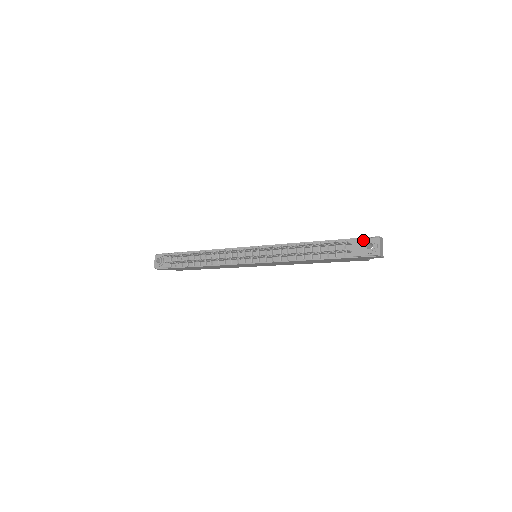
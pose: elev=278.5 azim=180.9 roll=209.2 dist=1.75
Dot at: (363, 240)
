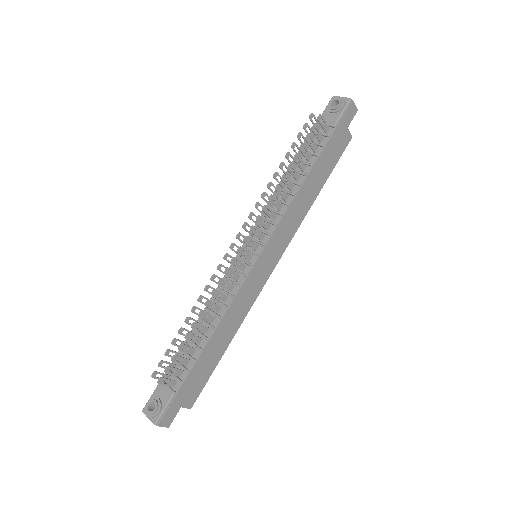
Dot at: (325, 112)
